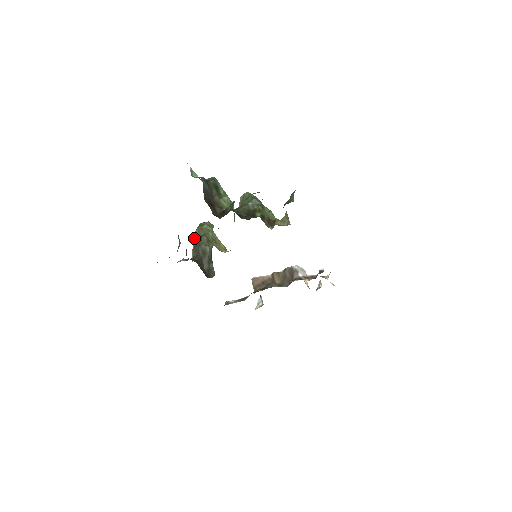
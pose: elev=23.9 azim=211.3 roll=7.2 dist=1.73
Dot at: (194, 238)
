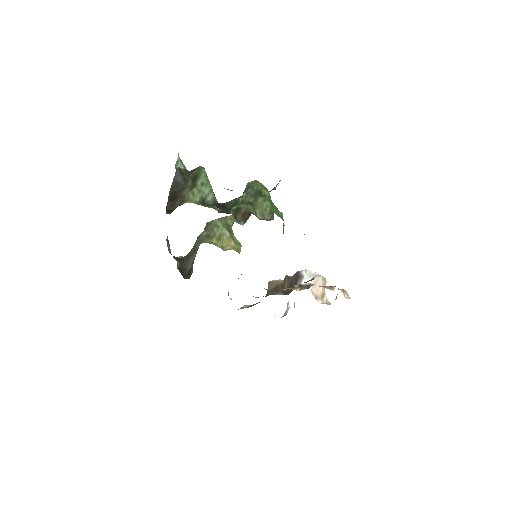
Dot at: occluded
